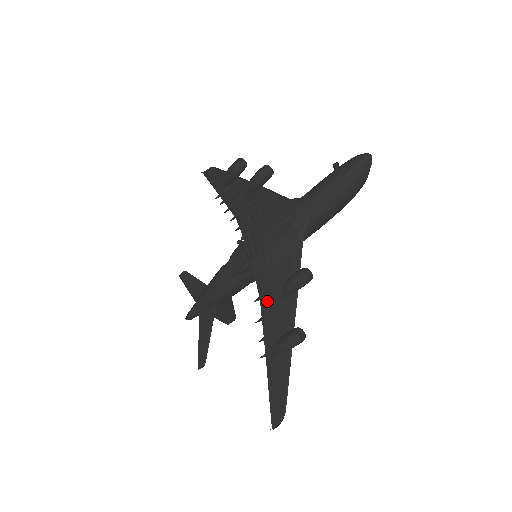
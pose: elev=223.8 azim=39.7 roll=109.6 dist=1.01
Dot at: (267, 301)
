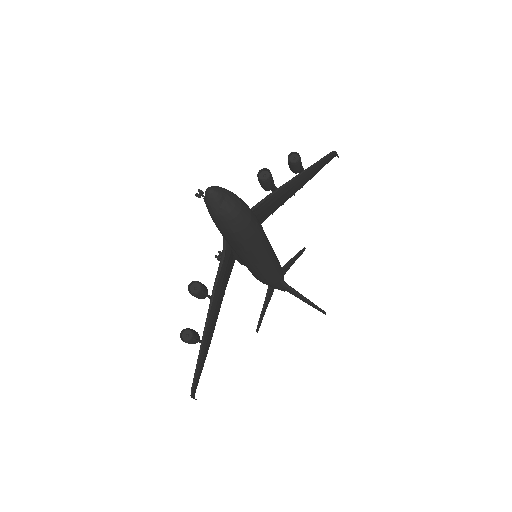
Dot at: occluded
